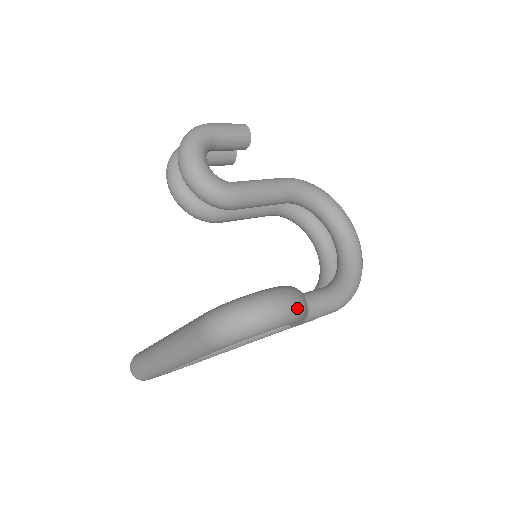
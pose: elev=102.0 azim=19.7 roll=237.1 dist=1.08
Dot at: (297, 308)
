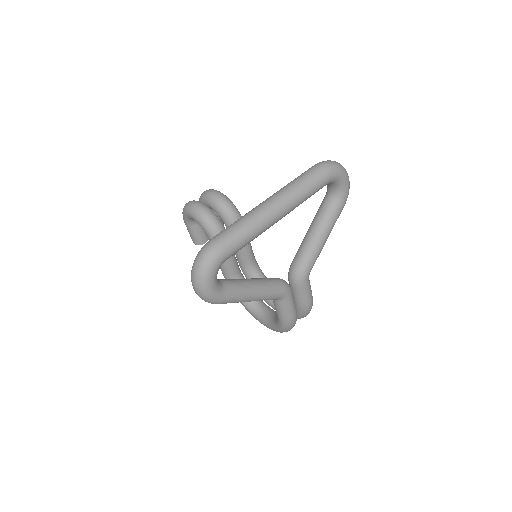
Dot at: occluded
